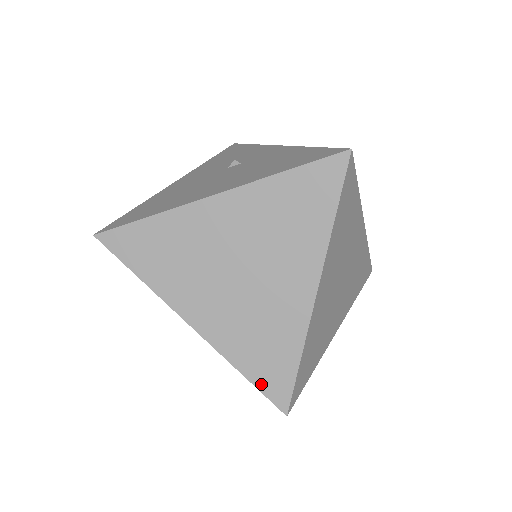
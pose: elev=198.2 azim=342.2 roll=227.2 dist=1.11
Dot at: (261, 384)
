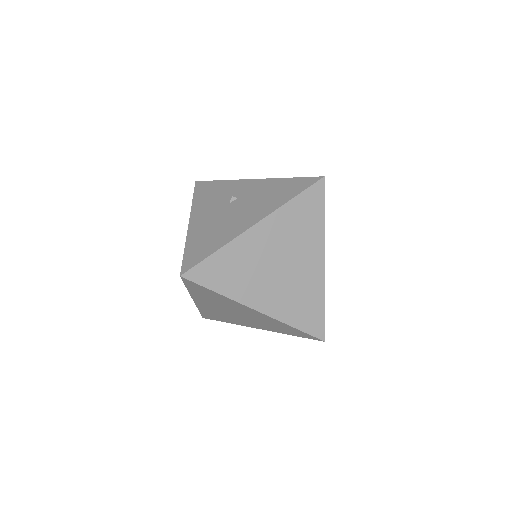
Dot at: (307, 329)
